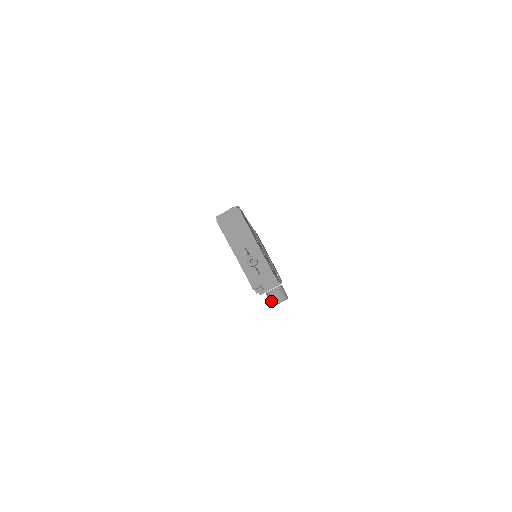
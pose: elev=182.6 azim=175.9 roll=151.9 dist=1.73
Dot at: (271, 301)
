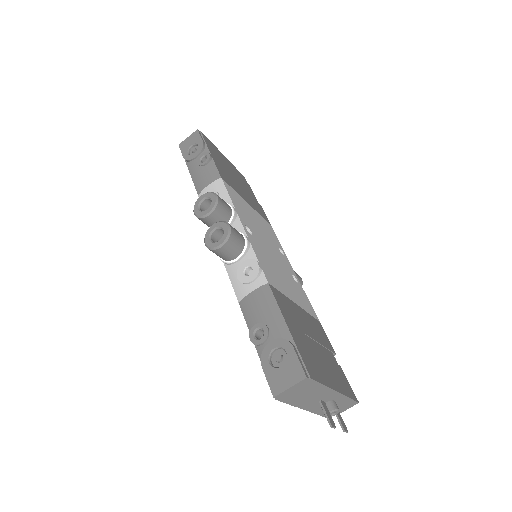
Dot at: occluded
